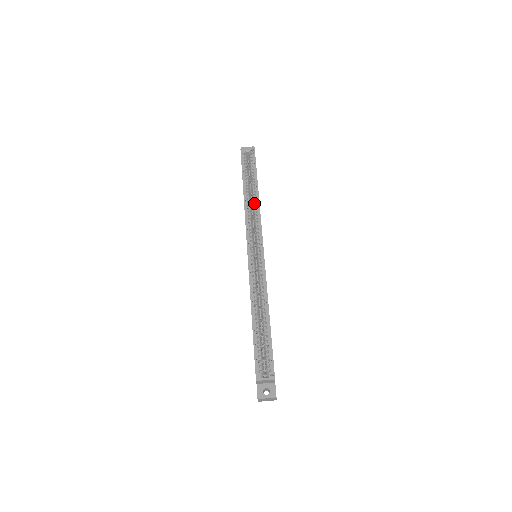
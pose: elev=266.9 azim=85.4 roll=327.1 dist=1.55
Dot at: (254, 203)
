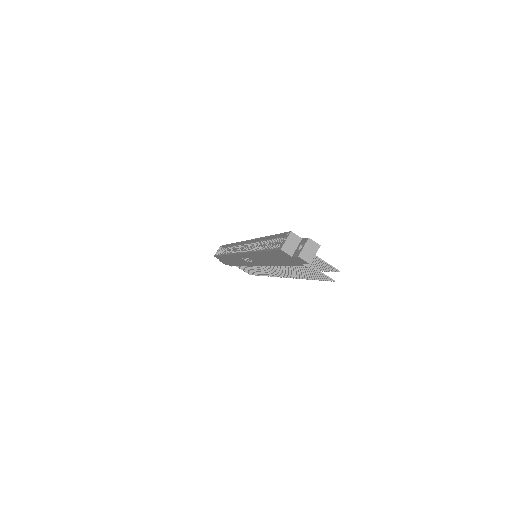
Dot at: (232, 248)
